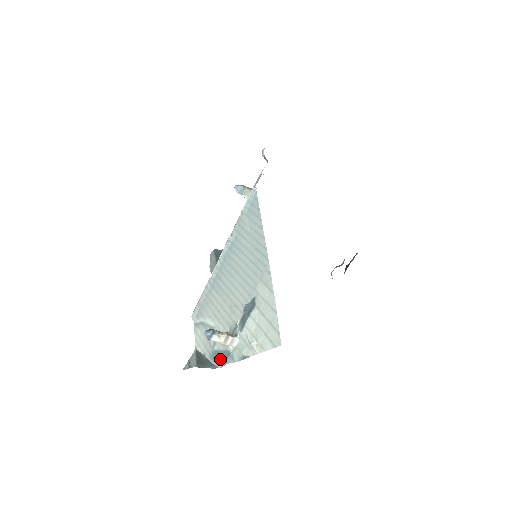
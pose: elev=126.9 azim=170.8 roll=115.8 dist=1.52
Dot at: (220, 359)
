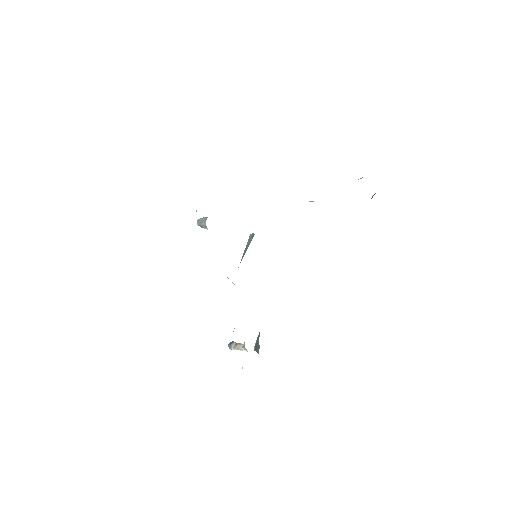
Dot at: occluded
